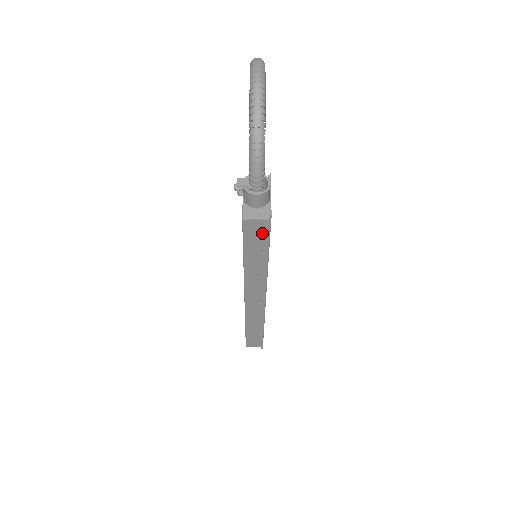
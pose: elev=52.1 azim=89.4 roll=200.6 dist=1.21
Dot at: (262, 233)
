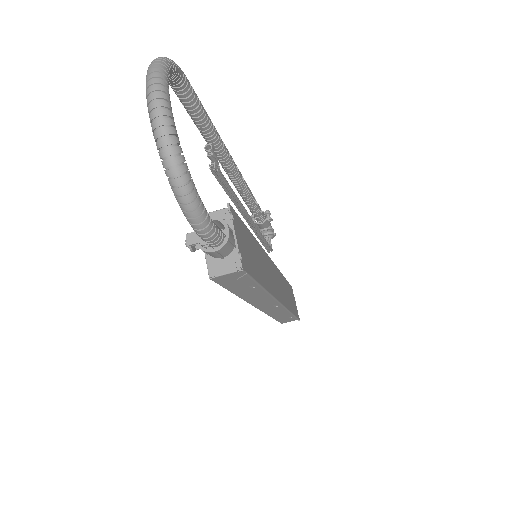
Dot at: (241, 279)
